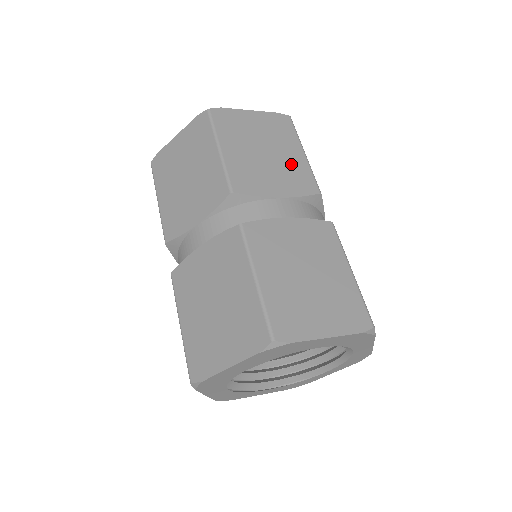
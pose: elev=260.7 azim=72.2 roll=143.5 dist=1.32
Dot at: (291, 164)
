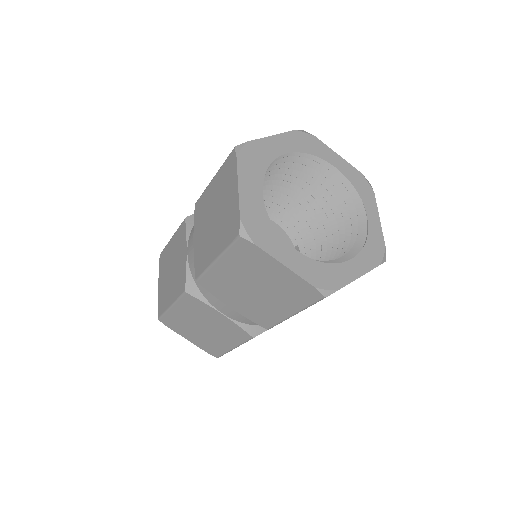
Dot at: occluded
